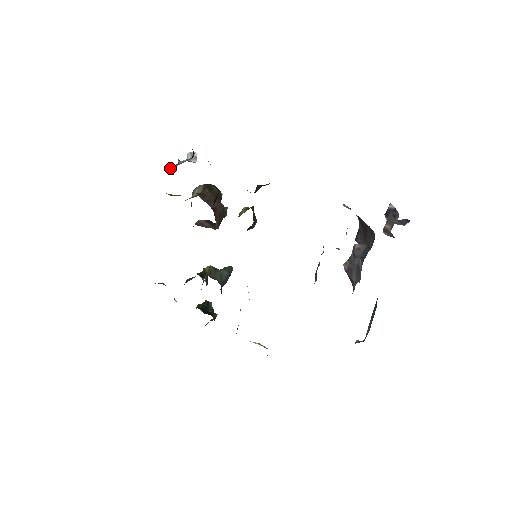
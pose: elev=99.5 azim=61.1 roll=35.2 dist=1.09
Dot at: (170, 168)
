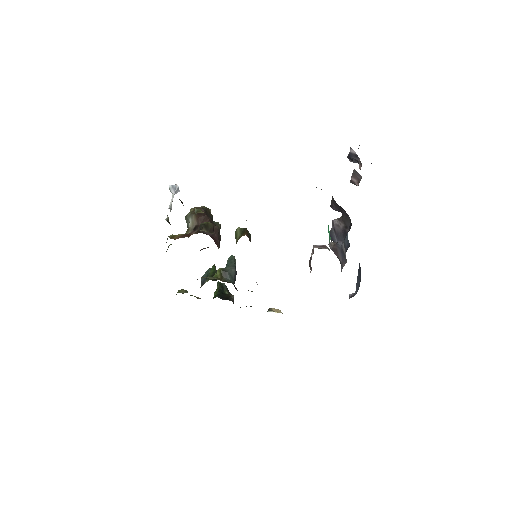
Dot at: (165, 219)
